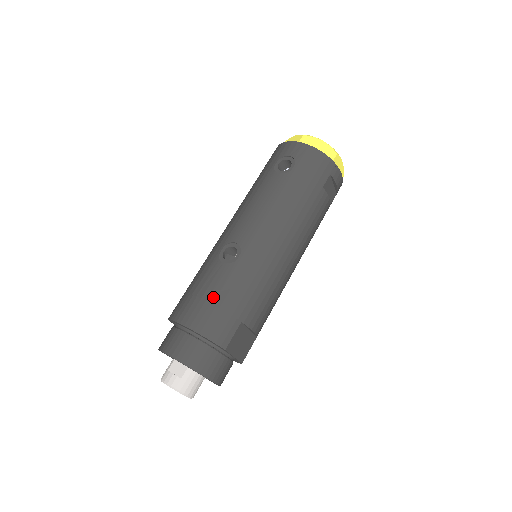
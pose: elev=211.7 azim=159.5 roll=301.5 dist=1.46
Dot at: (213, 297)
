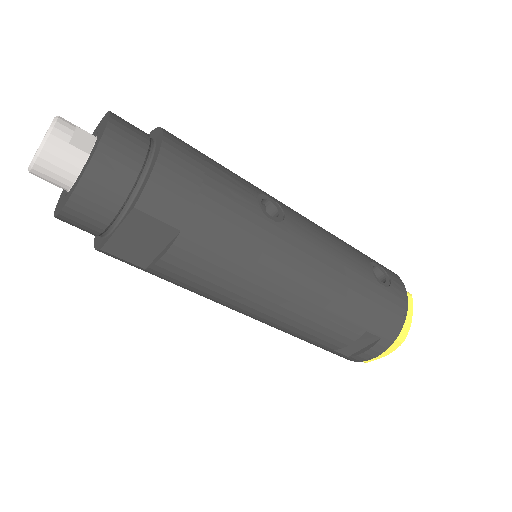
Dot at: (212, 183)
